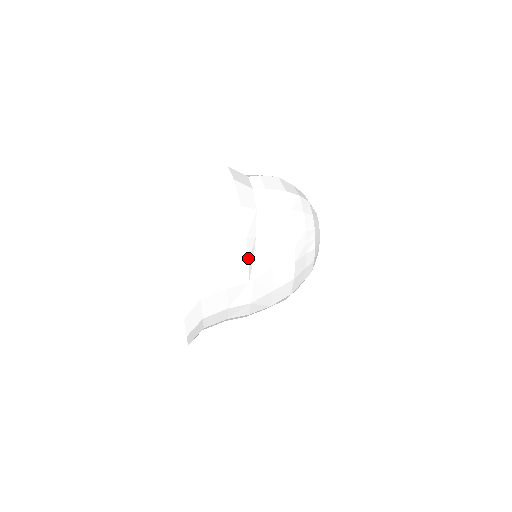
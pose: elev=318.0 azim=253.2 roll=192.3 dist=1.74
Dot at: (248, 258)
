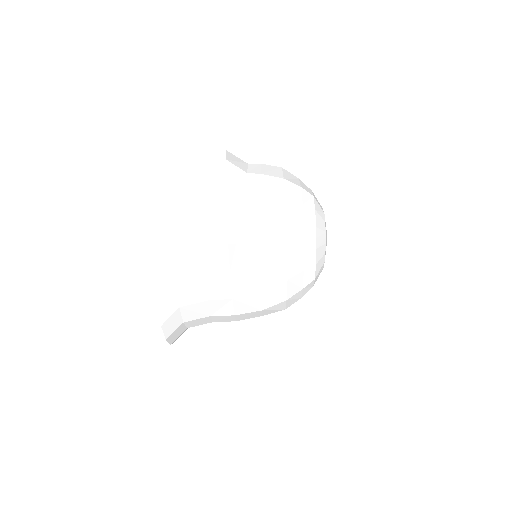
Dot at: (228, 241)
